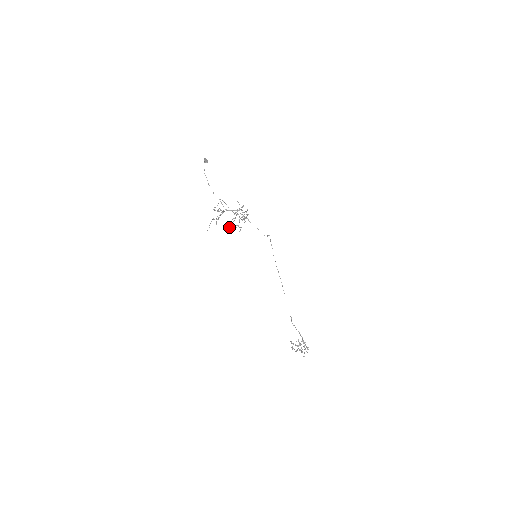
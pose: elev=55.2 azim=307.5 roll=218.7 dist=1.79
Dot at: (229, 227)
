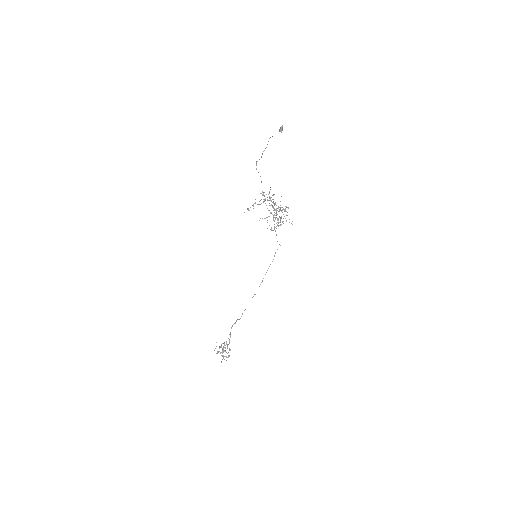
Dot at: (260, 218)
